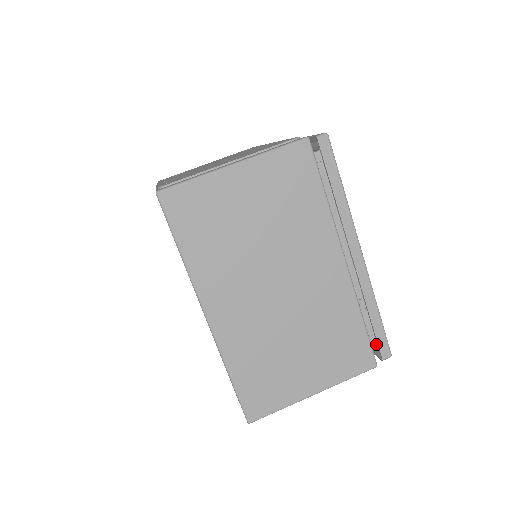
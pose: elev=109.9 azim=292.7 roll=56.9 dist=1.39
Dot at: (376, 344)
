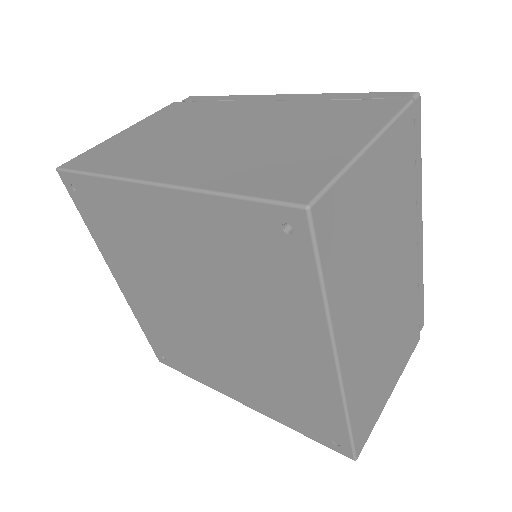
Dot at: (418, 136)
